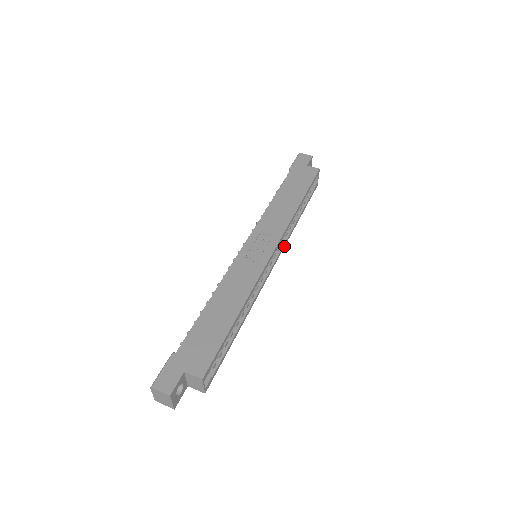
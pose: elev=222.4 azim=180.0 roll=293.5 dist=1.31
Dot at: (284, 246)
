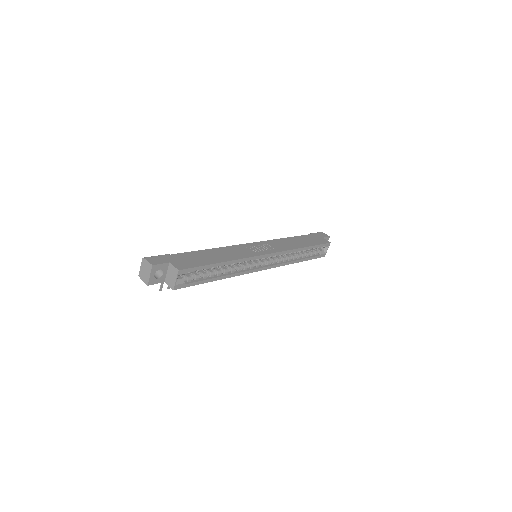
Dot at: (279, 266)
